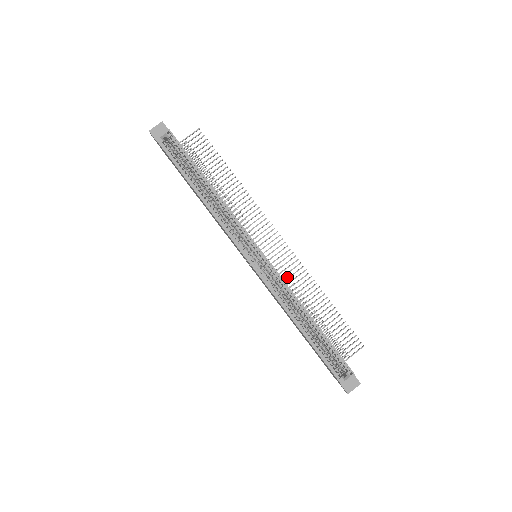
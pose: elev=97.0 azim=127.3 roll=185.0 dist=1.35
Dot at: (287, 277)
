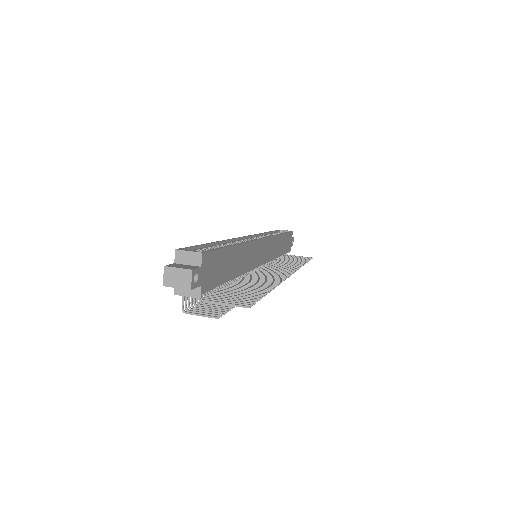
Dot at: occluded
